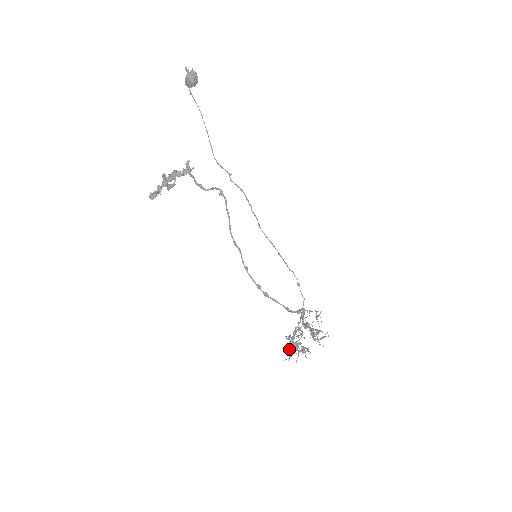
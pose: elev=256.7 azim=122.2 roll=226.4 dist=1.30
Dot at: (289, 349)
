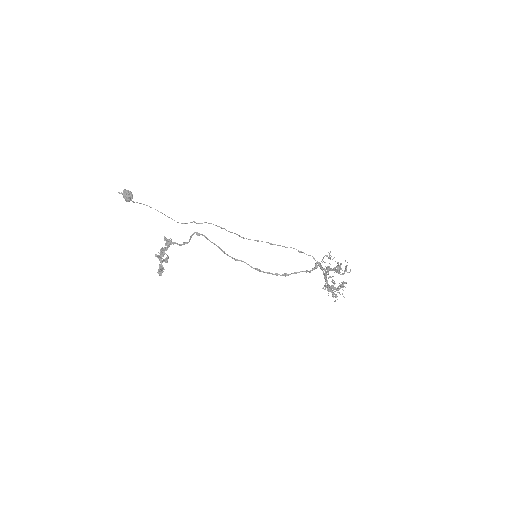
Dot at: (331, 292)
